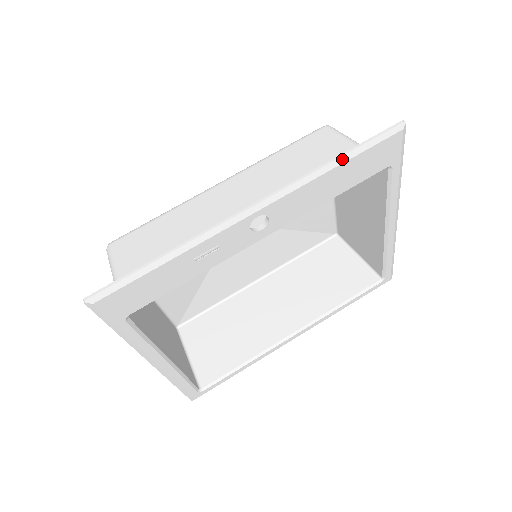
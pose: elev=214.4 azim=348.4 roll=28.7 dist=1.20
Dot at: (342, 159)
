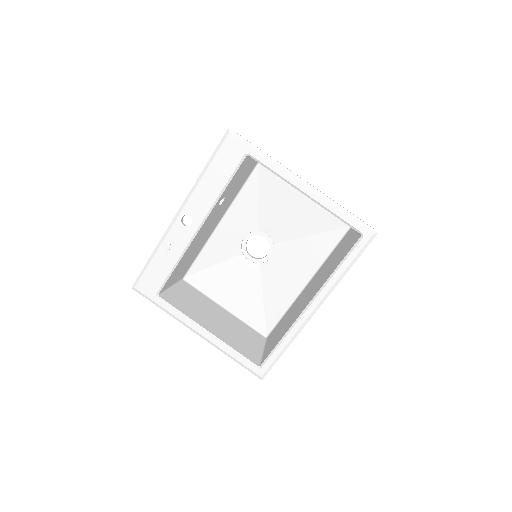
Dot at: (206, 167)
